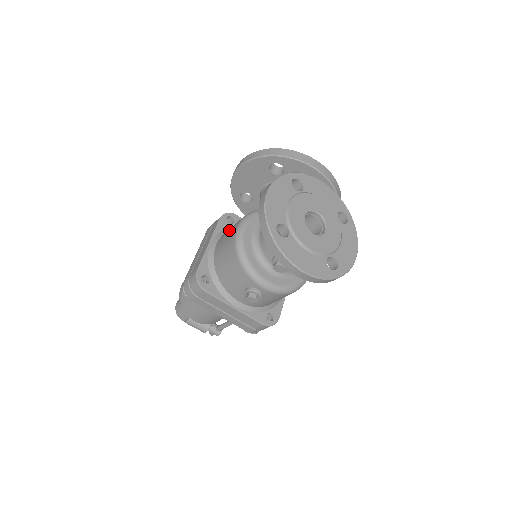
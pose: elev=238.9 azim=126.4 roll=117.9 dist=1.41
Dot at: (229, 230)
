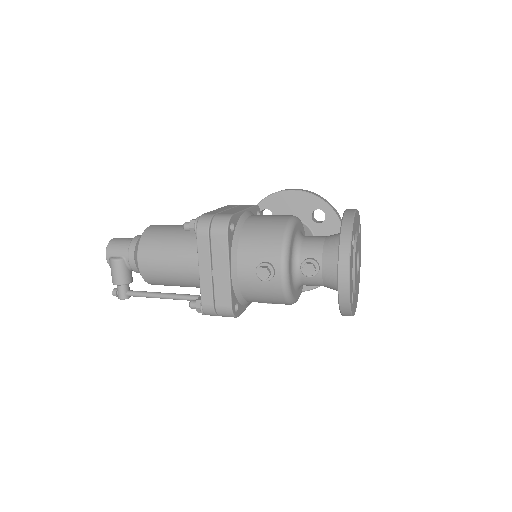
Dot at: (273, 215)
